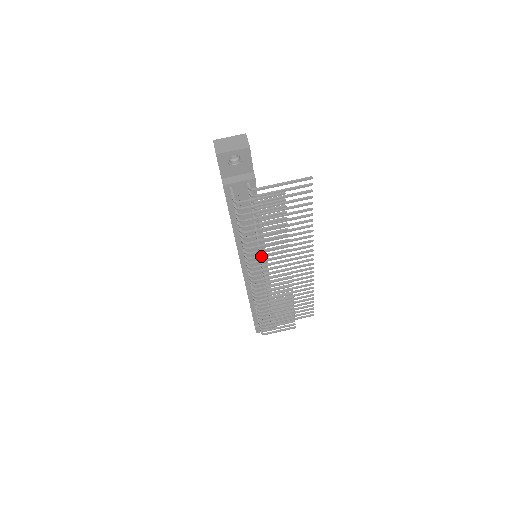
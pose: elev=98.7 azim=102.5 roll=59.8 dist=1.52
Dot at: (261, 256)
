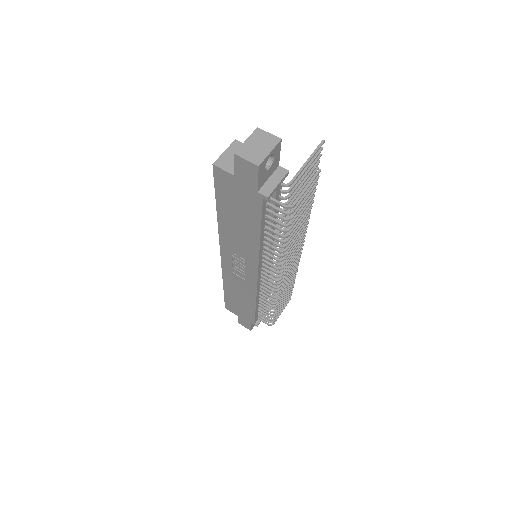
Dot at: (291, 249)
